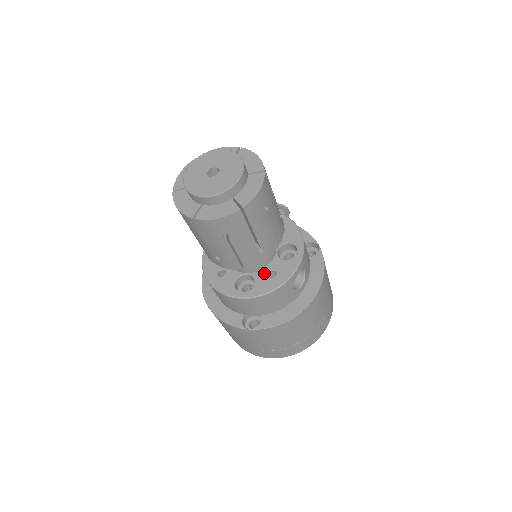
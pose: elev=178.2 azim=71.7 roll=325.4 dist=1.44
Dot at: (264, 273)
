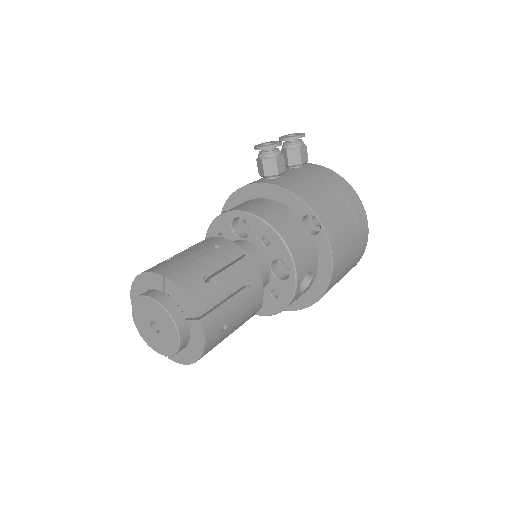
Dot at: (267, 293)
